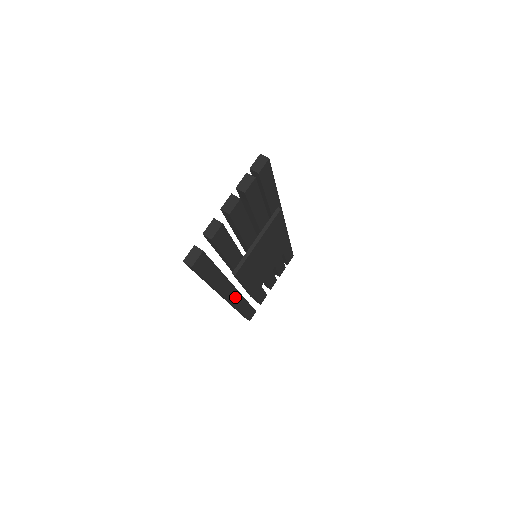
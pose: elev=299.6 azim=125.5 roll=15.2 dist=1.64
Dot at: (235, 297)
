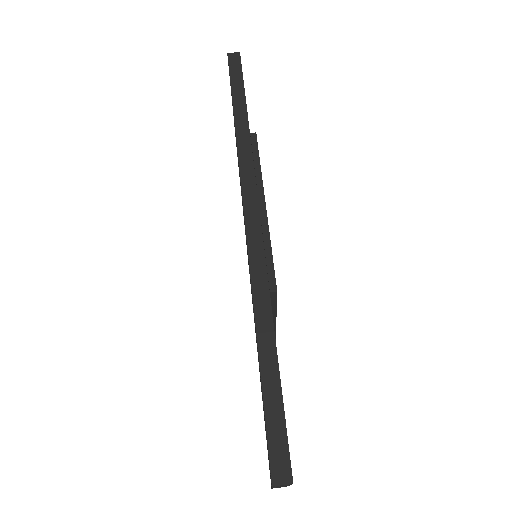
Dot at: occluded
